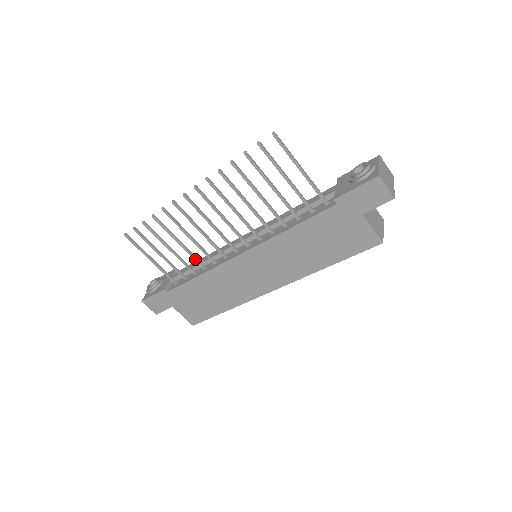
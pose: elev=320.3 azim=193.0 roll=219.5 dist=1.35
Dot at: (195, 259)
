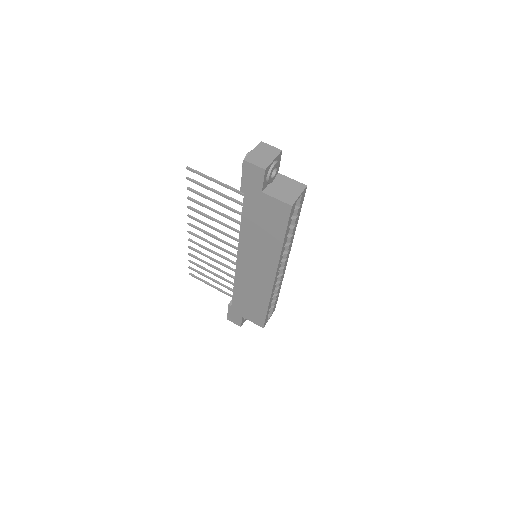
Dot at: (227, 274)
